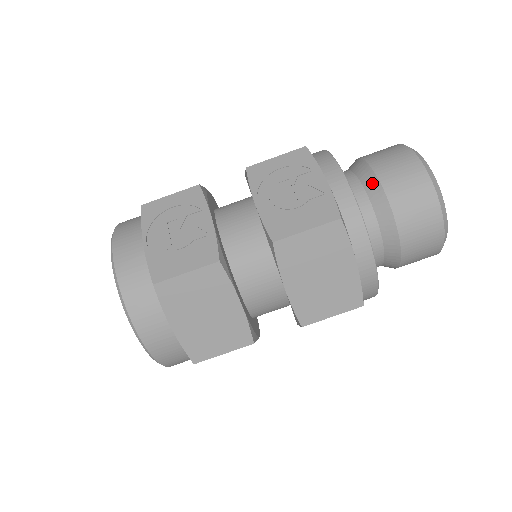
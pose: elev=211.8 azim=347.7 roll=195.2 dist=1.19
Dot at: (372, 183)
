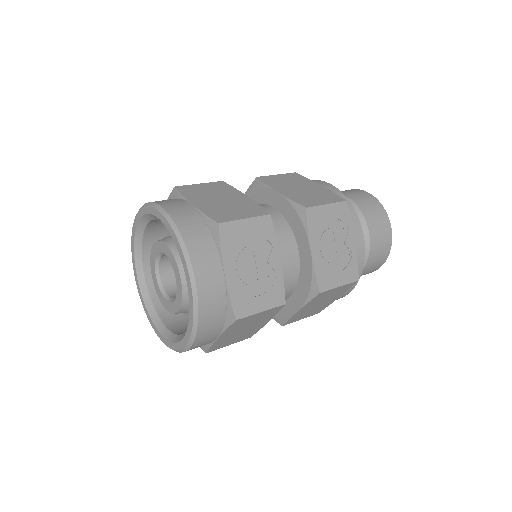
Dot at: (365, 239)
